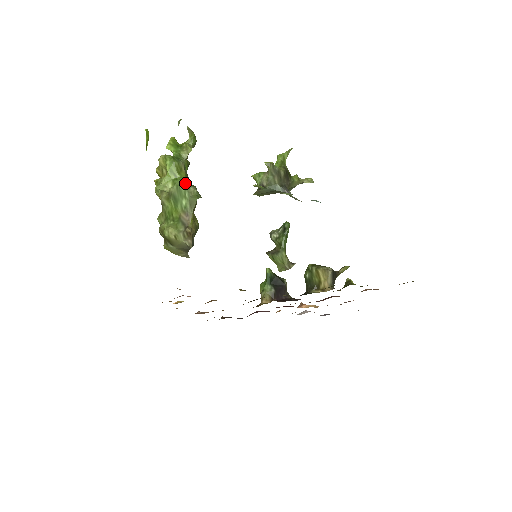
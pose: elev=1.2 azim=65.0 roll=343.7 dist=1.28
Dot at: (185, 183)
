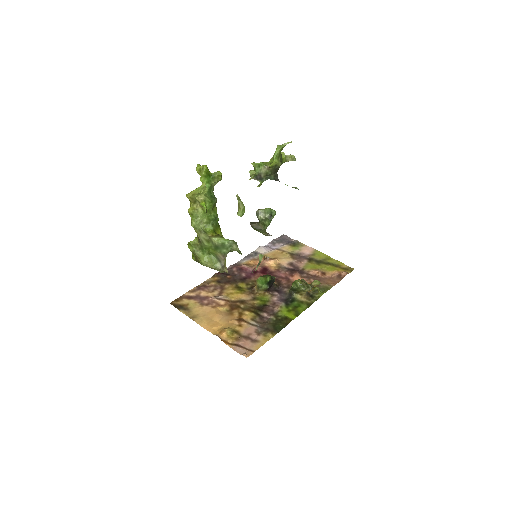
Dot at: (230, 242)
